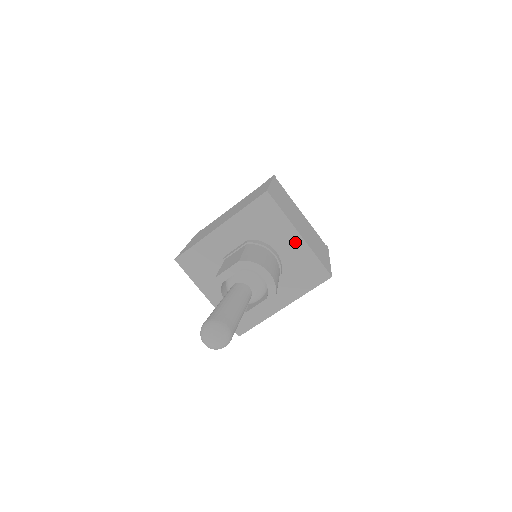
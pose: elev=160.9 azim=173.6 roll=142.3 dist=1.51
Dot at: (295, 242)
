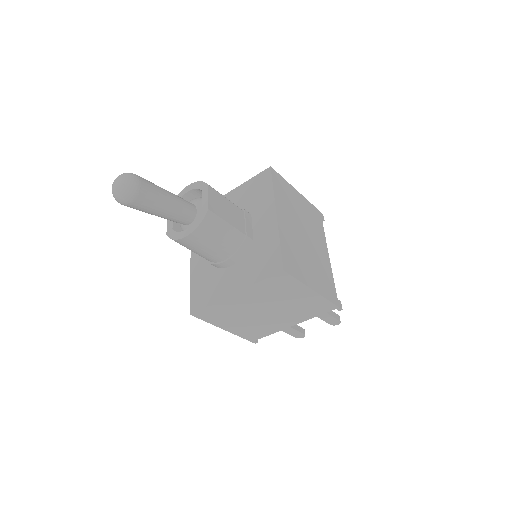
Dot at: (231, 197)
